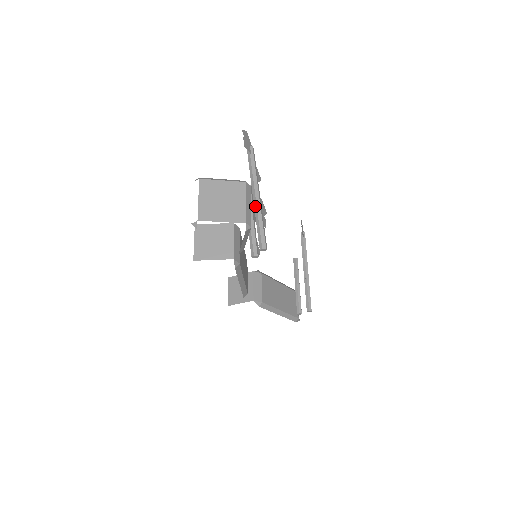
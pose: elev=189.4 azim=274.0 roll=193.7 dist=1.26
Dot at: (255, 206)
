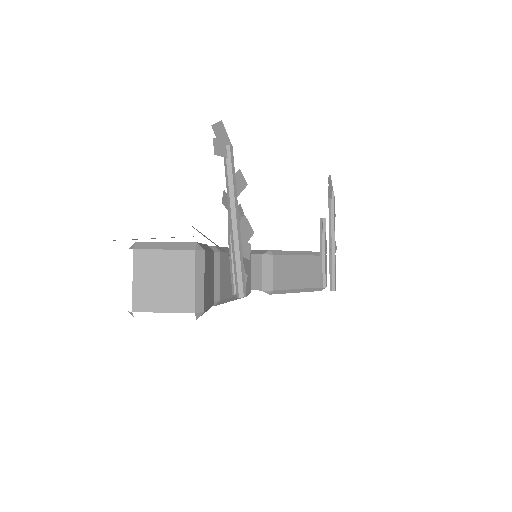
Dot at: (232, 237)
